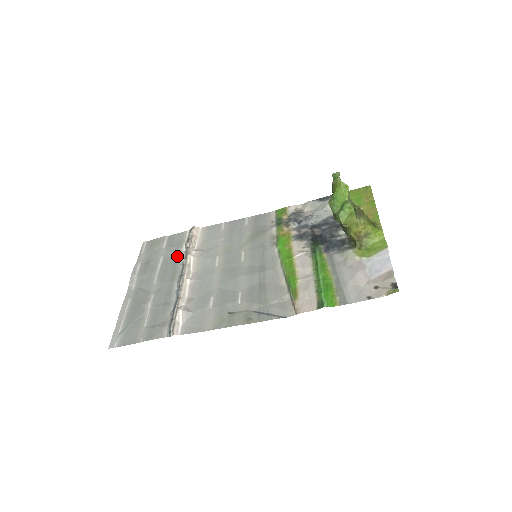
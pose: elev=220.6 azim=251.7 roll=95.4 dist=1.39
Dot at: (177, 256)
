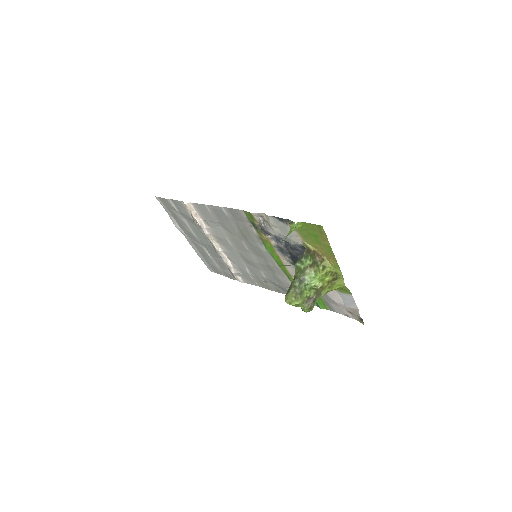
Dot at: (195, 225)
